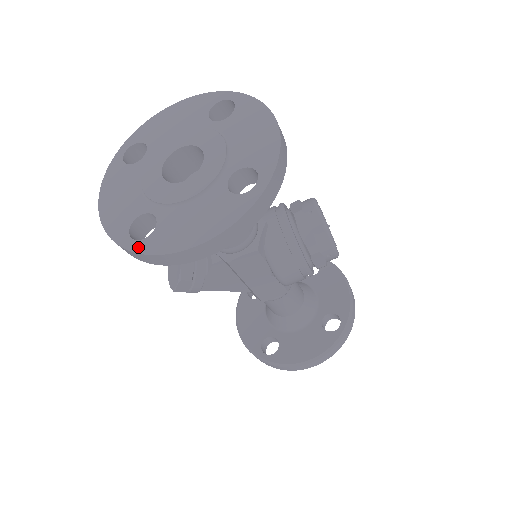
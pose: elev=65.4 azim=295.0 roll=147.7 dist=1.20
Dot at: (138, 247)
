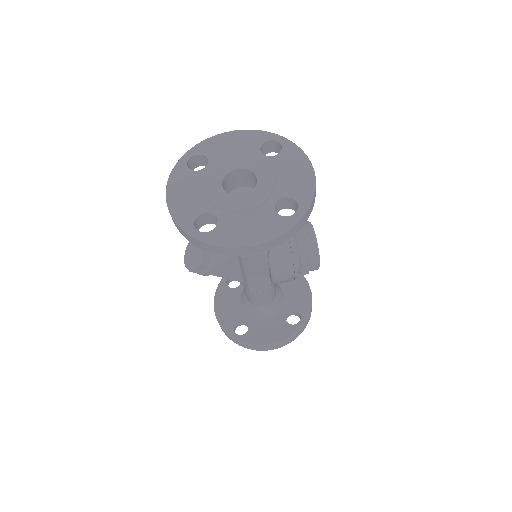
Dot at: (202, 237)
